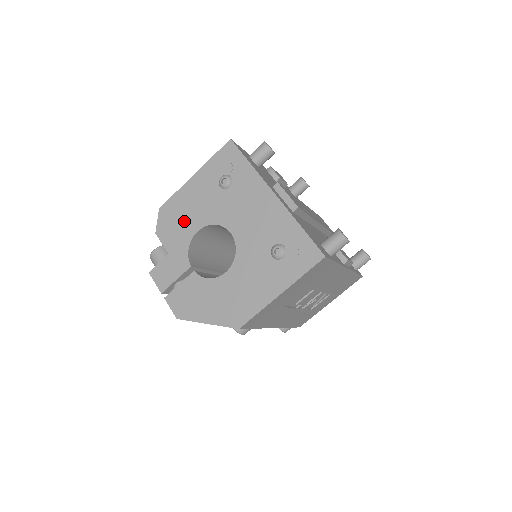
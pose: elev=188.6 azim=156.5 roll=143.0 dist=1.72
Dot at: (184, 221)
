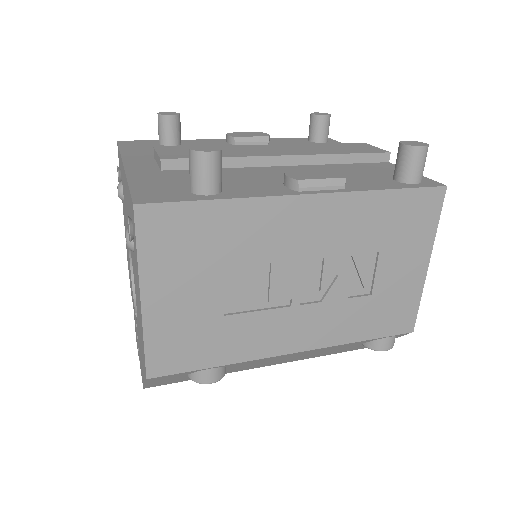
Dot at: occluded
